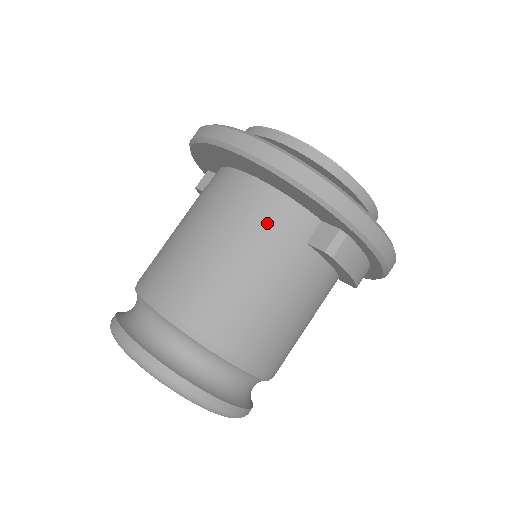
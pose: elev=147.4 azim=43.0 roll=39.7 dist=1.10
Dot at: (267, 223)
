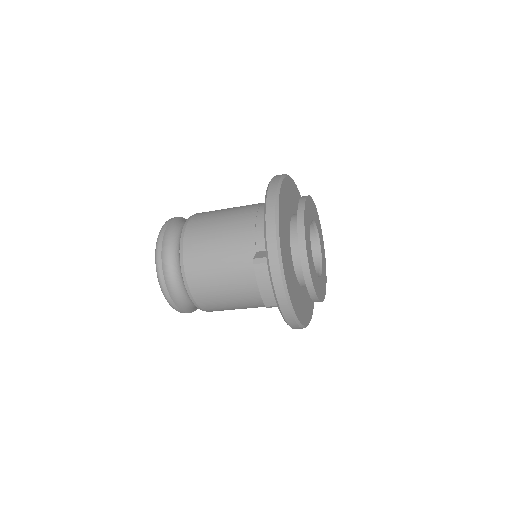
Dot at: (251, 227)
